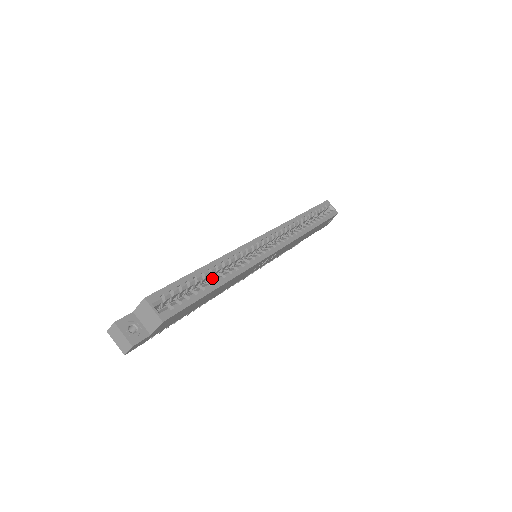
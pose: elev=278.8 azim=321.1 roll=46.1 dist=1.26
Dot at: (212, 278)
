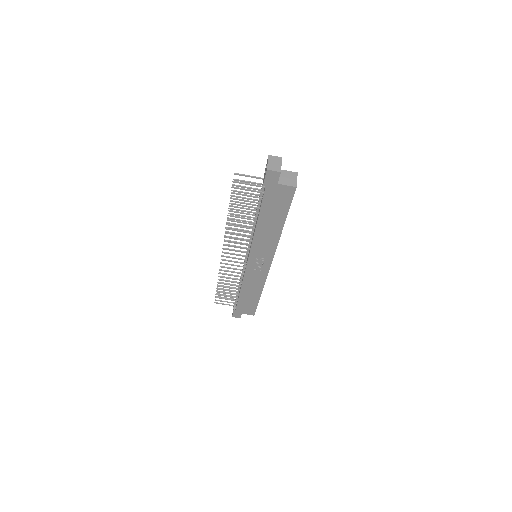
Dot at: occluded
